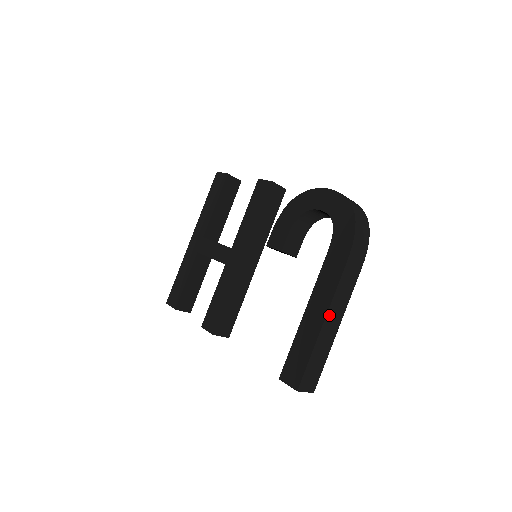
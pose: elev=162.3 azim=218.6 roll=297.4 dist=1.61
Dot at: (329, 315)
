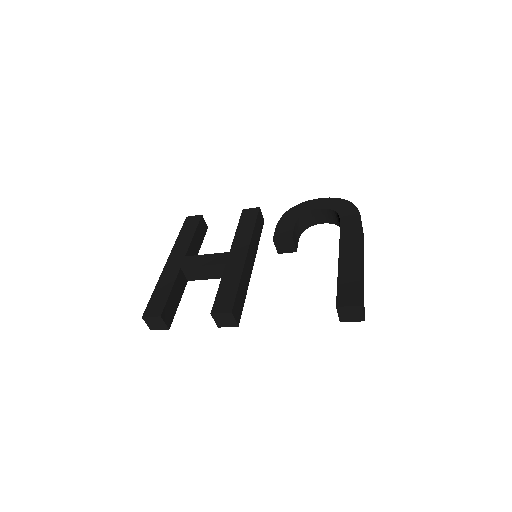
Dot at: (362, 256)
